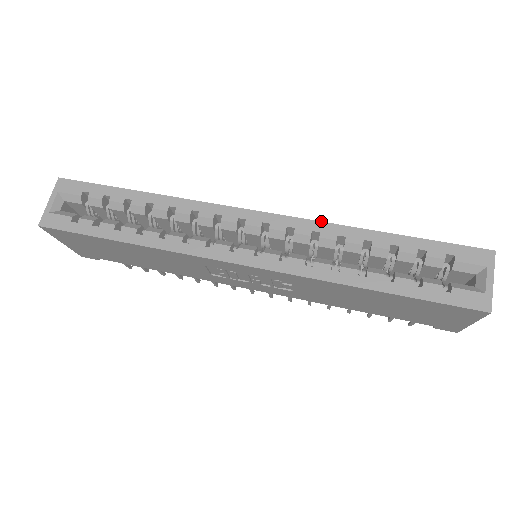
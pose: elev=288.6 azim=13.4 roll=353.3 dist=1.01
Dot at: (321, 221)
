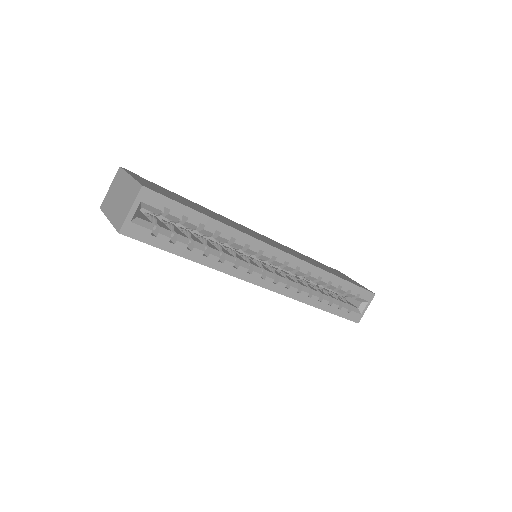
Dot at: (315, 266)
